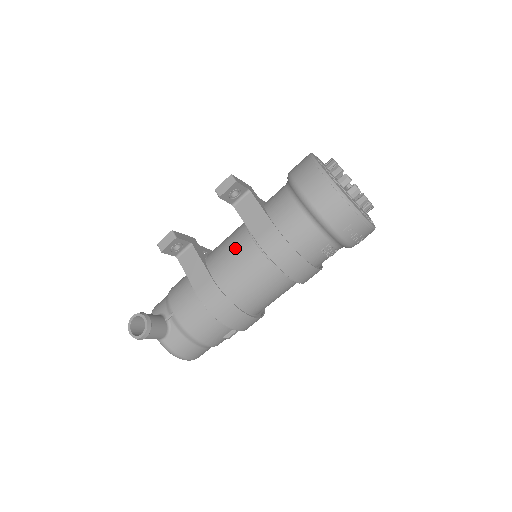
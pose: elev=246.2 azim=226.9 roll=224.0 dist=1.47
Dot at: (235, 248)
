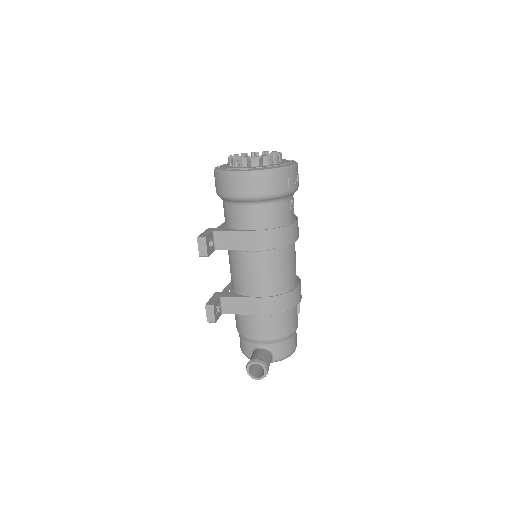
Dot at: (247, 268)
